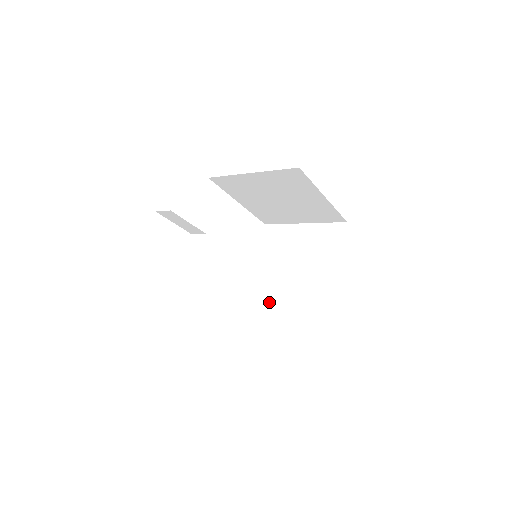
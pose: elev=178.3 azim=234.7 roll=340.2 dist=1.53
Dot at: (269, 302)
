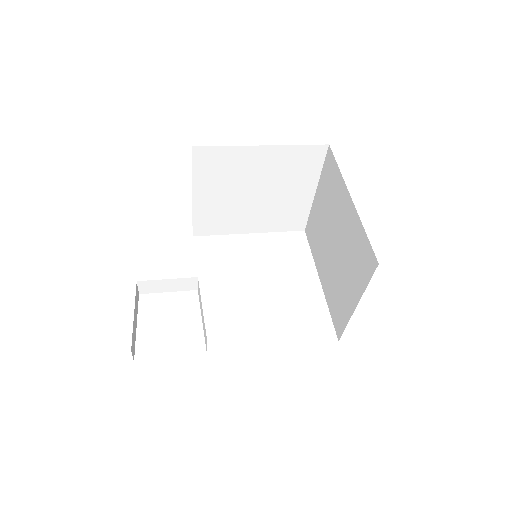
Dot at: (337, 292)
